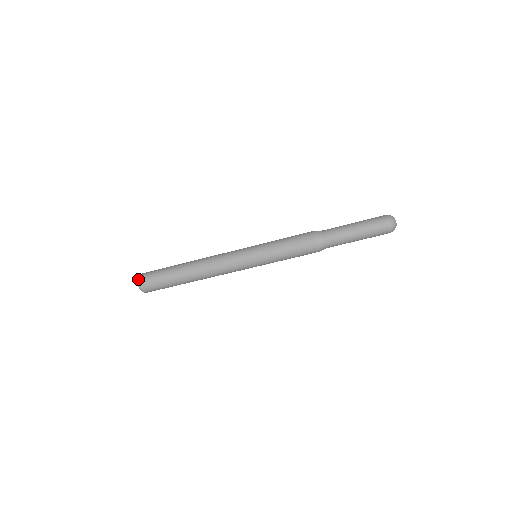
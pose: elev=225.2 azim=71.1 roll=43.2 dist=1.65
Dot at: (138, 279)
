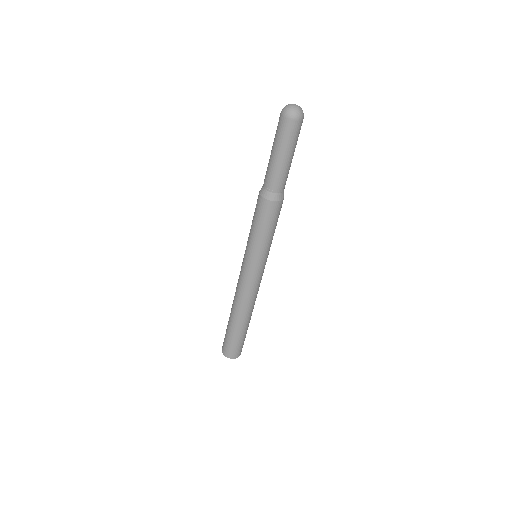
Dot at: occluded
